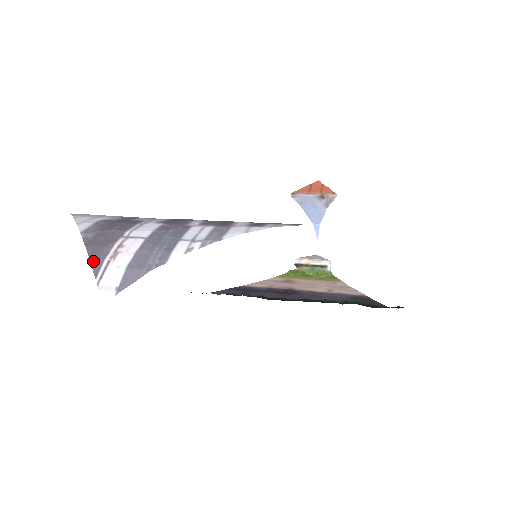
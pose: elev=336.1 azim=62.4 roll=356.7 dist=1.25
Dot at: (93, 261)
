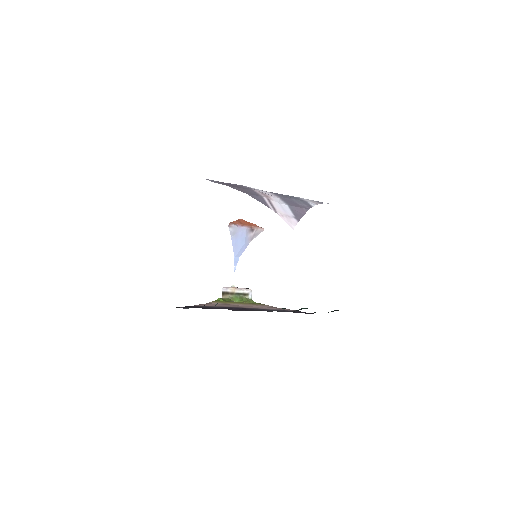
Dot at: (253, 196)
